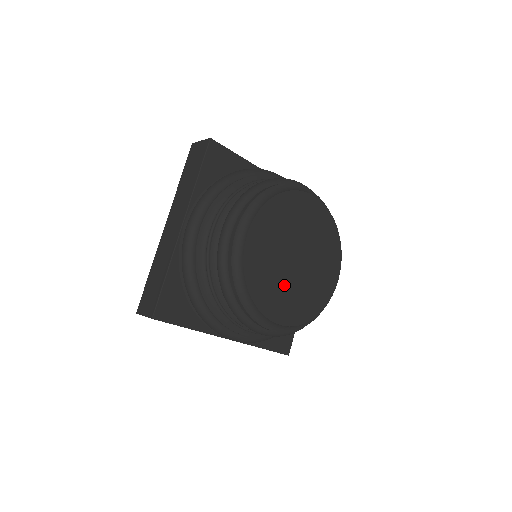
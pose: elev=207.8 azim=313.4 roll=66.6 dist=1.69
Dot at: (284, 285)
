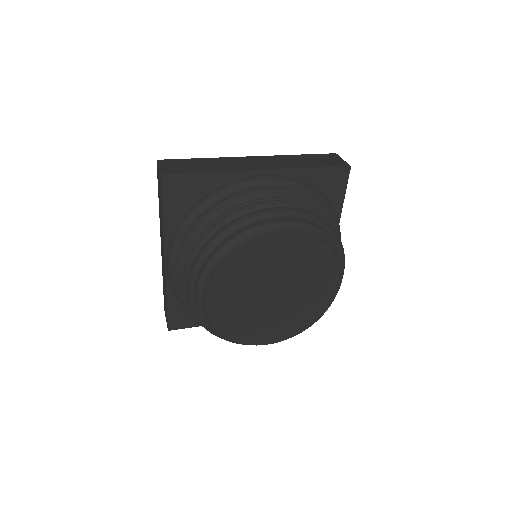
Dot at: (265, 318)
